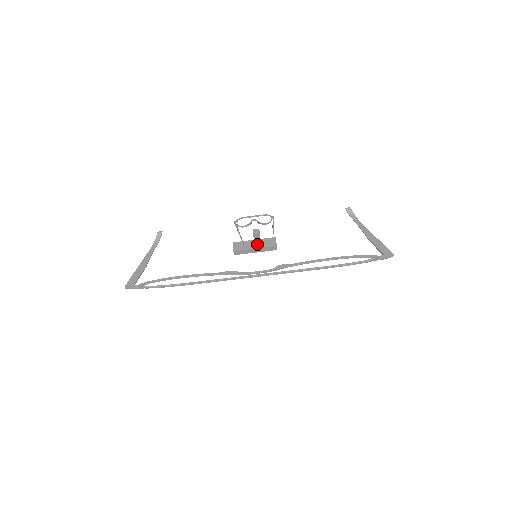
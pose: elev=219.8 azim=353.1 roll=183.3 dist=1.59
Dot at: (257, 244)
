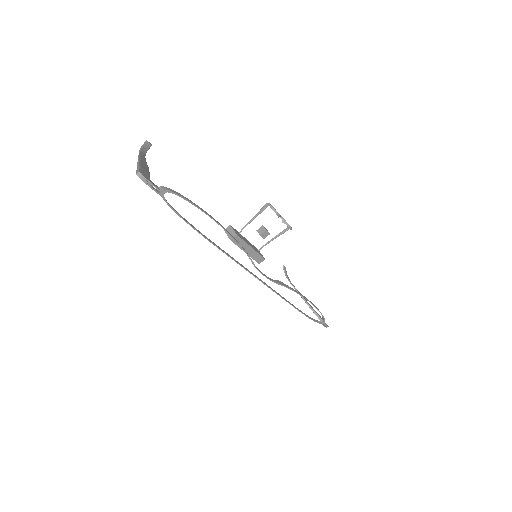
Dot at: occluded
